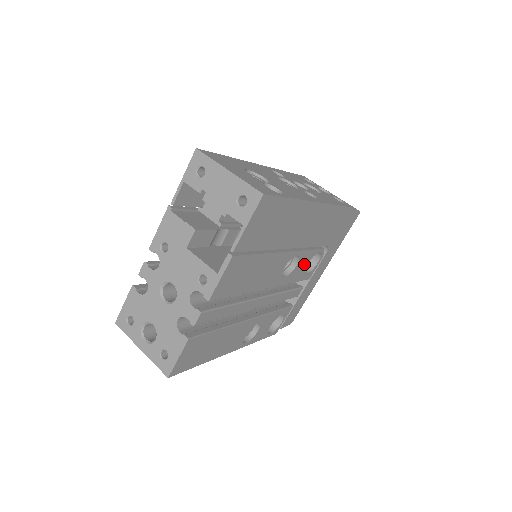
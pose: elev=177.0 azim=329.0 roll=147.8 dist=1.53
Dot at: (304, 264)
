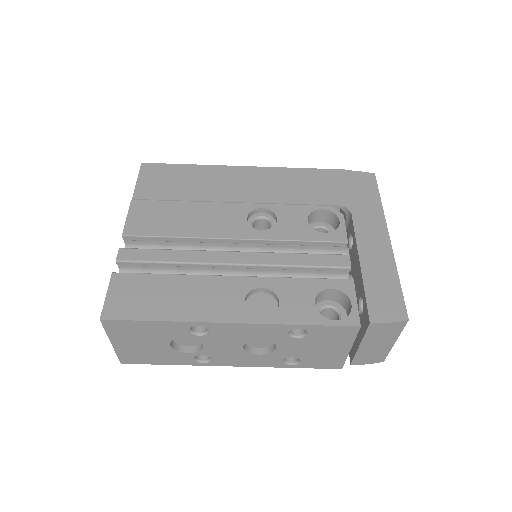
Dot at: (298, 221)
